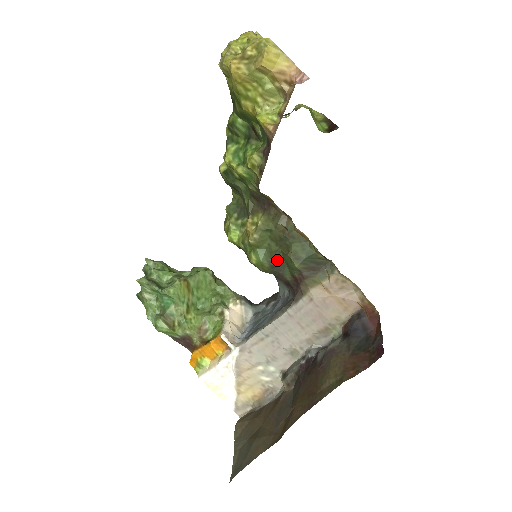
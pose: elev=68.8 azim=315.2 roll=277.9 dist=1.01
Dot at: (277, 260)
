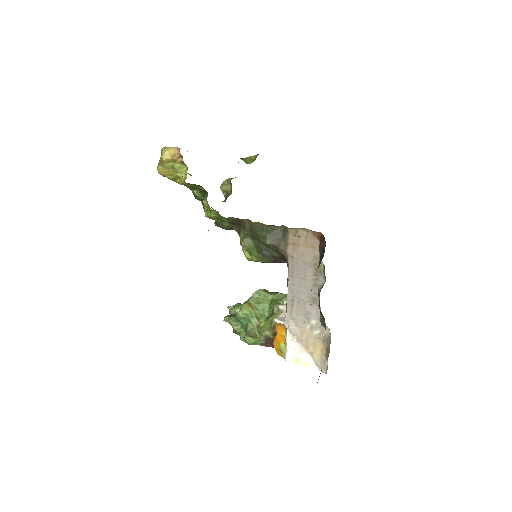
Dot at: (262, 249)
